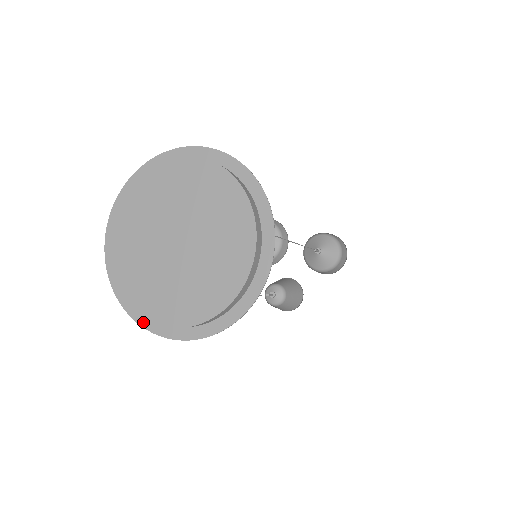
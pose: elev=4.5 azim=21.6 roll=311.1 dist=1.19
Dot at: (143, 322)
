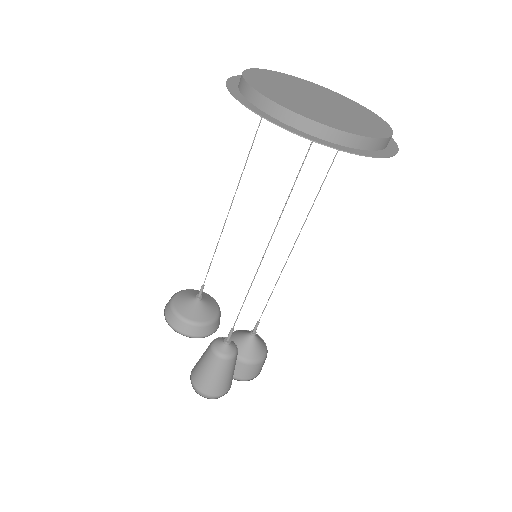
Dot at: (290, 129)
